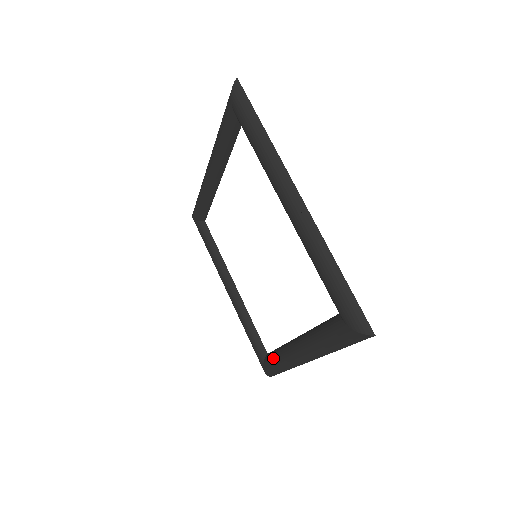
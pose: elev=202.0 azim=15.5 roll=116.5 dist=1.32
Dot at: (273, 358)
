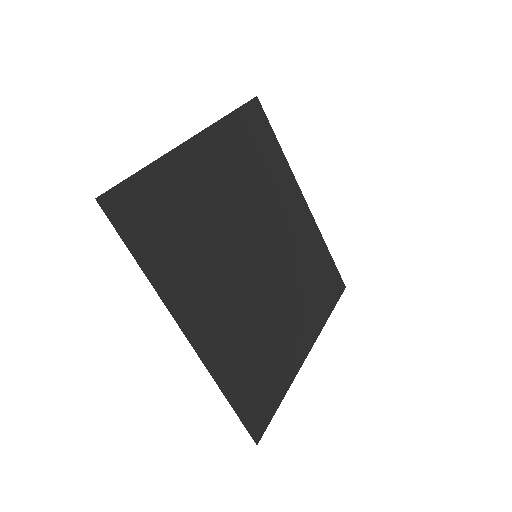
Dot at: occluded
